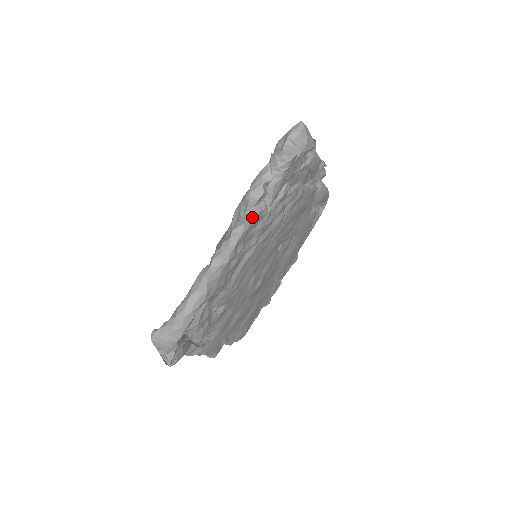
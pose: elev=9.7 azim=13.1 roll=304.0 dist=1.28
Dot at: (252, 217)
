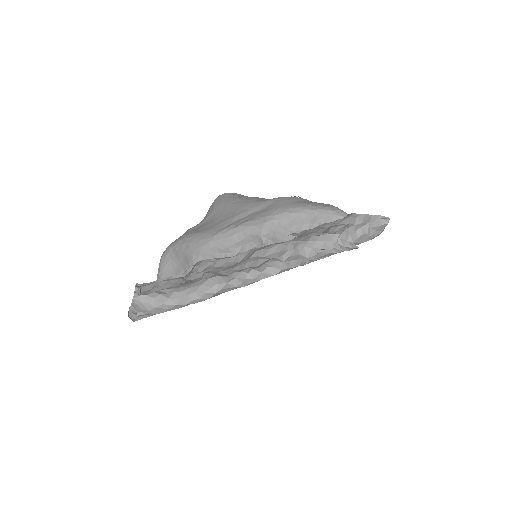
Dot at: (291, 268)
